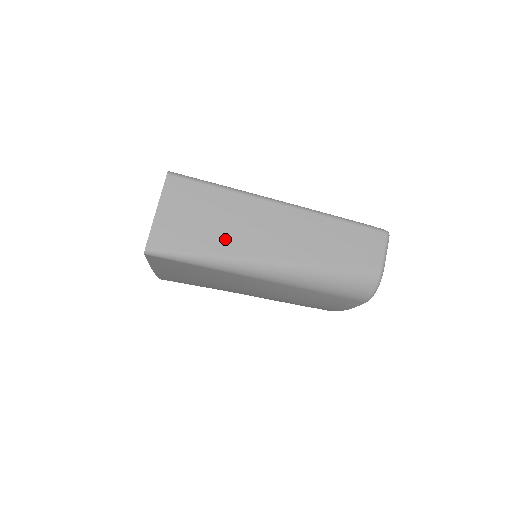
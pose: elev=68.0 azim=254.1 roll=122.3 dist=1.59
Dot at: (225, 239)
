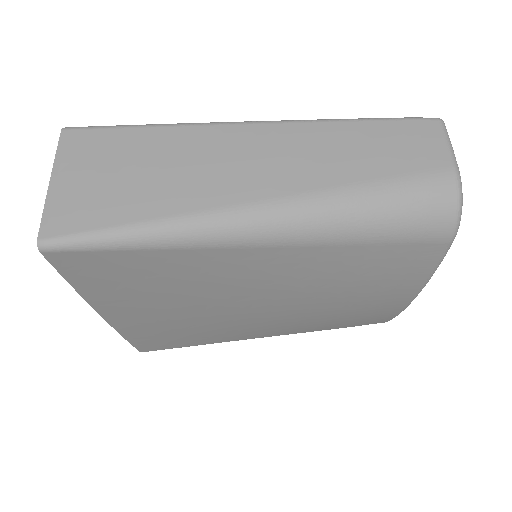
Dot at: (173, 191)
